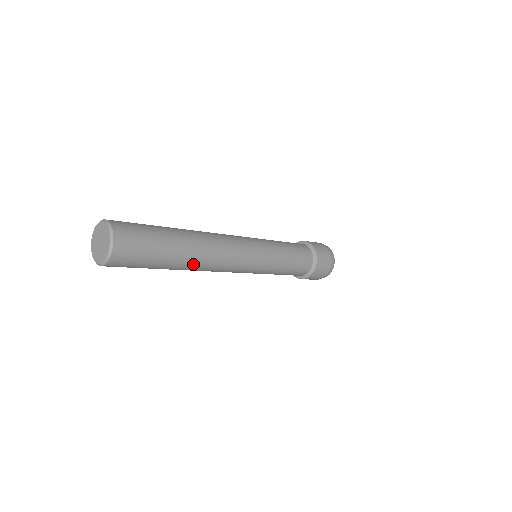
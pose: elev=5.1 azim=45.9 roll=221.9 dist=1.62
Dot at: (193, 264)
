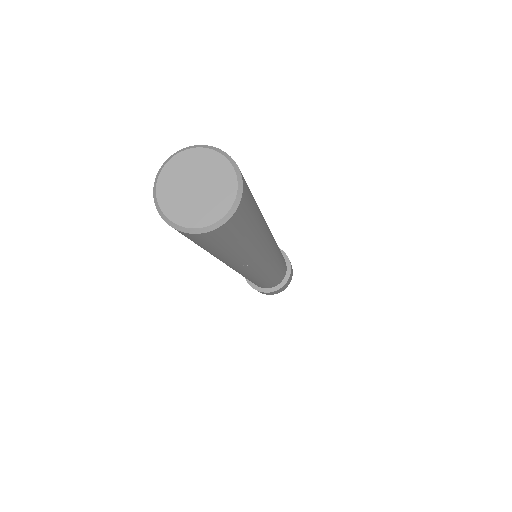
Dot at: (265, 225)
